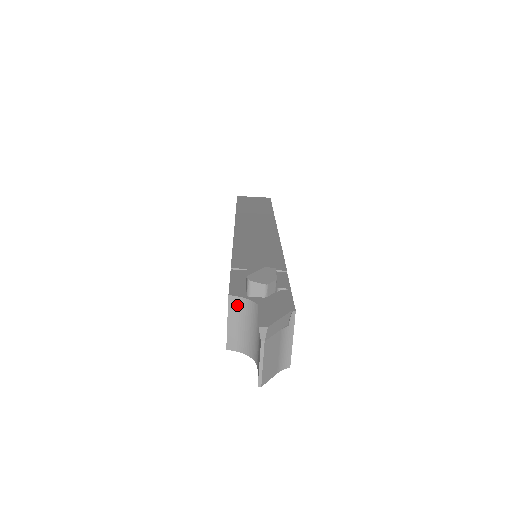
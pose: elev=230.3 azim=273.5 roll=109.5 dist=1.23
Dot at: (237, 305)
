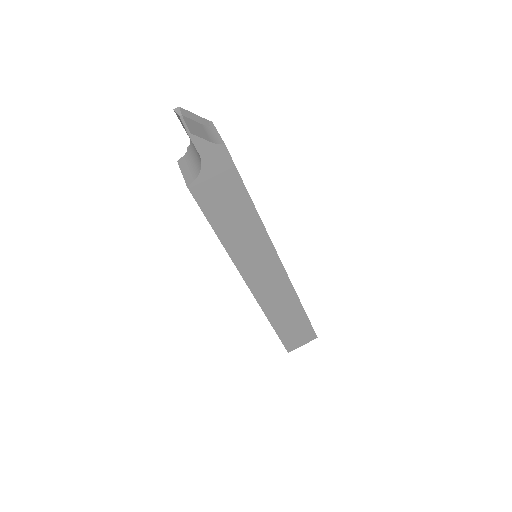
Dot at: (184, 160)
